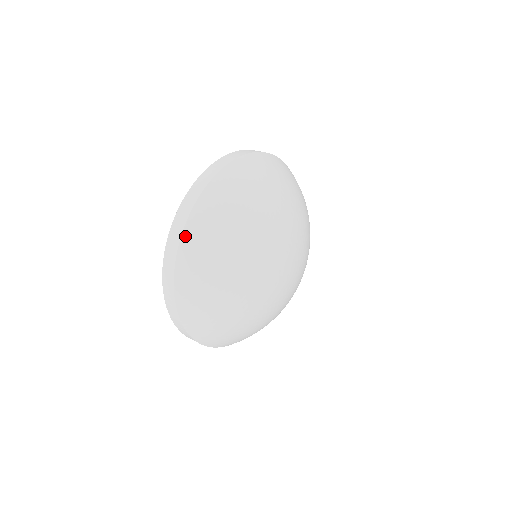
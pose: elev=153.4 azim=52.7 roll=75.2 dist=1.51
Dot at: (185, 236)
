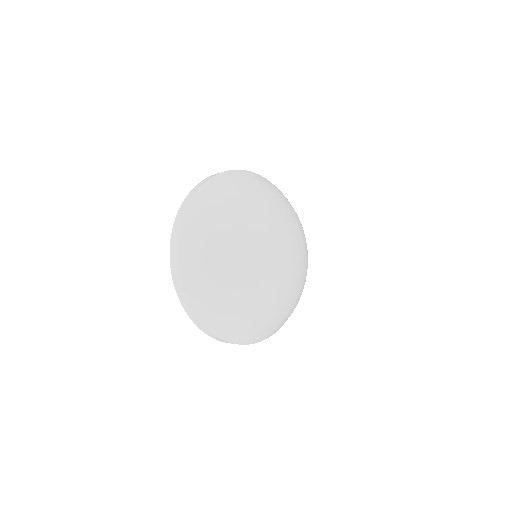
Dot at: (243, 171)
